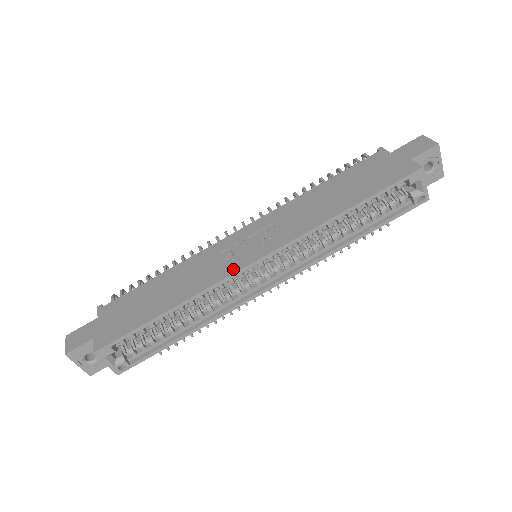
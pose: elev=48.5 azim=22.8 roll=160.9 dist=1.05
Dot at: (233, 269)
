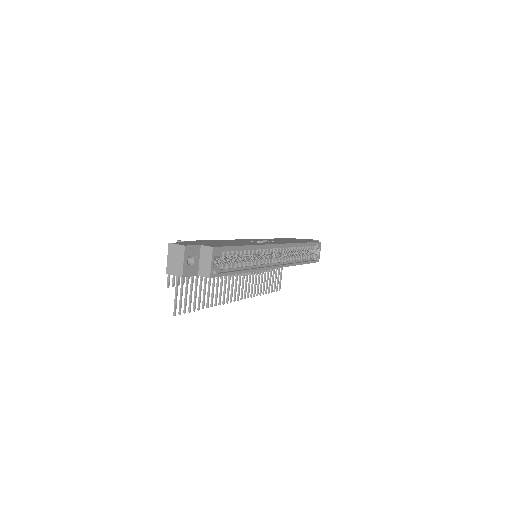
Dot at: (268, 243)
